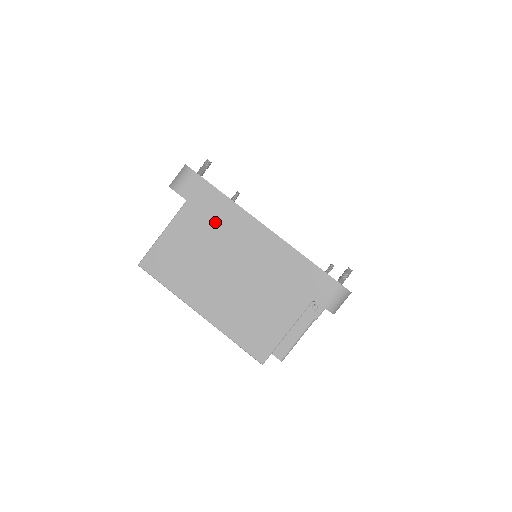
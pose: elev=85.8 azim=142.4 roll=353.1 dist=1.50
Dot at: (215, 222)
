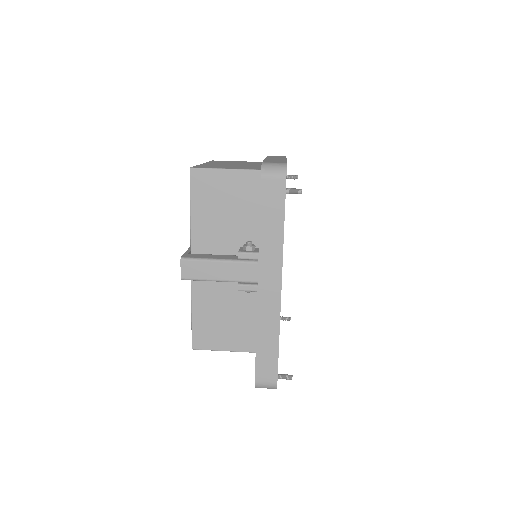
Dot at: occluded
